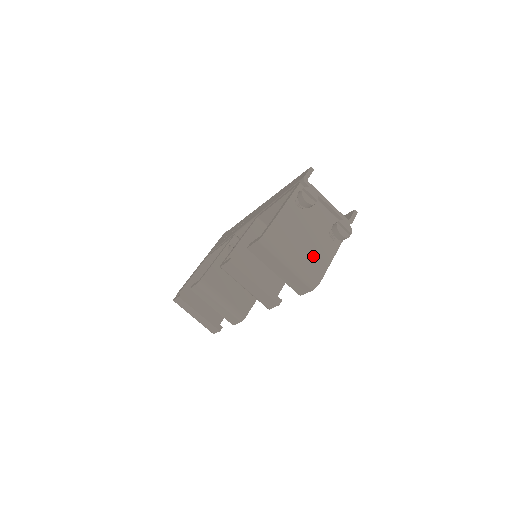
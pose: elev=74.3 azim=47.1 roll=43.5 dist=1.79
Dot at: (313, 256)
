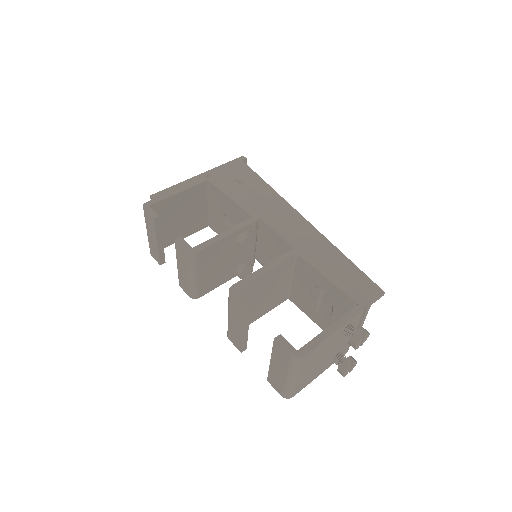
Dot at: (310, 375)
